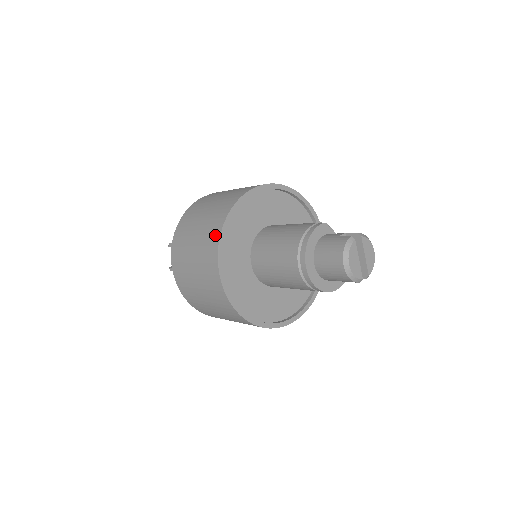
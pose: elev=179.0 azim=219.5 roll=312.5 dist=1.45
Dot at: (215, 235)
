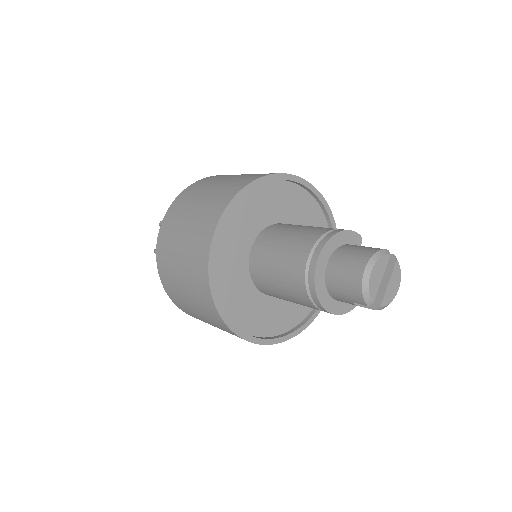
Dot at: (242, 183)
